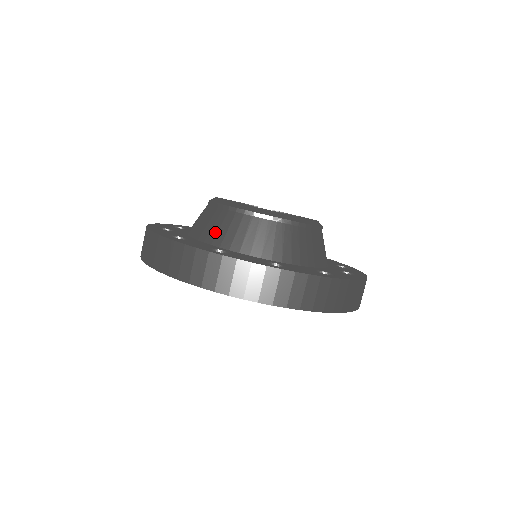
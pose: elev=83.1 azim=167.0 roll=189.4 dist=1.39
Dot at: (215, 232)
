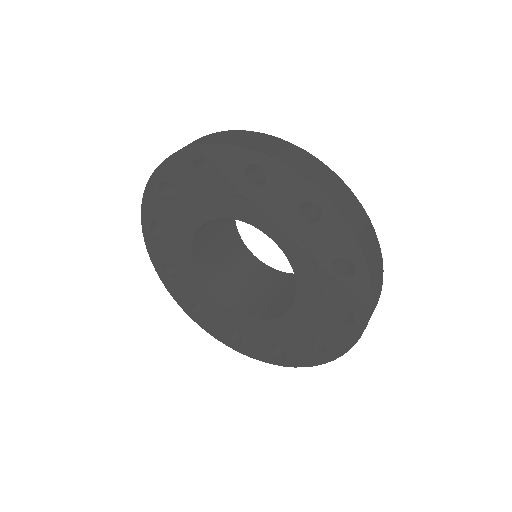
Dot at: occluded
